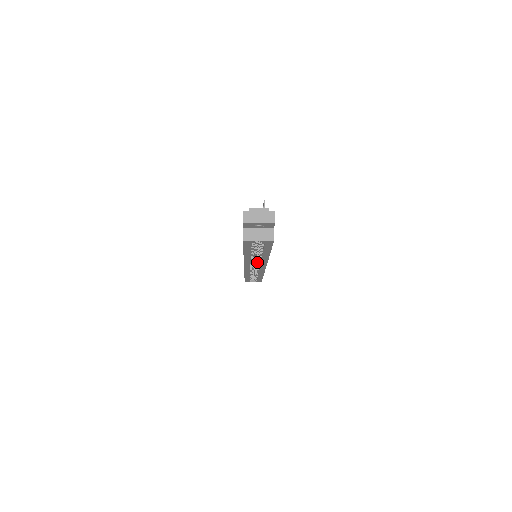
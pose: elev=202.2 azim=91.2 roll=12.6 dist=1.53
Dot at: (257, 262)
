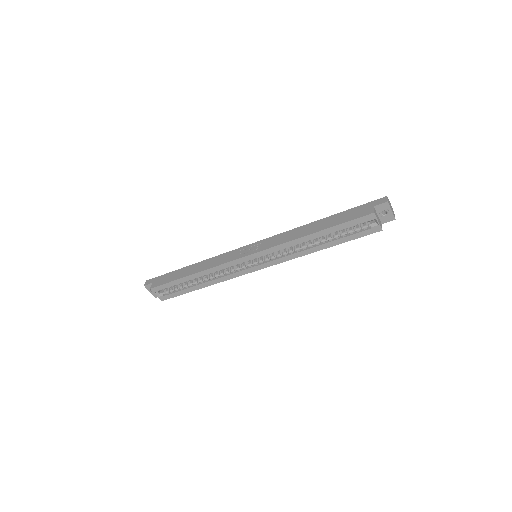
Dot at: (272, 257)
